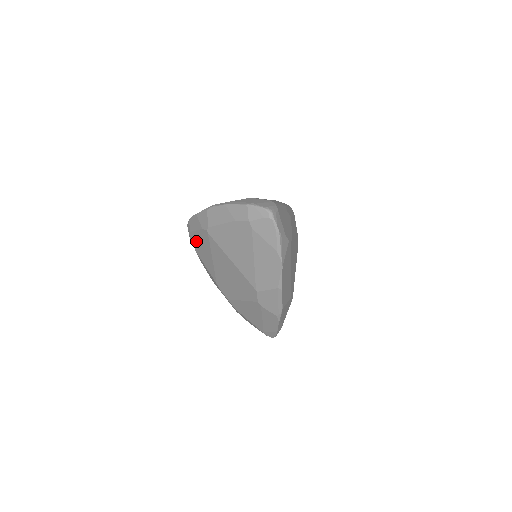
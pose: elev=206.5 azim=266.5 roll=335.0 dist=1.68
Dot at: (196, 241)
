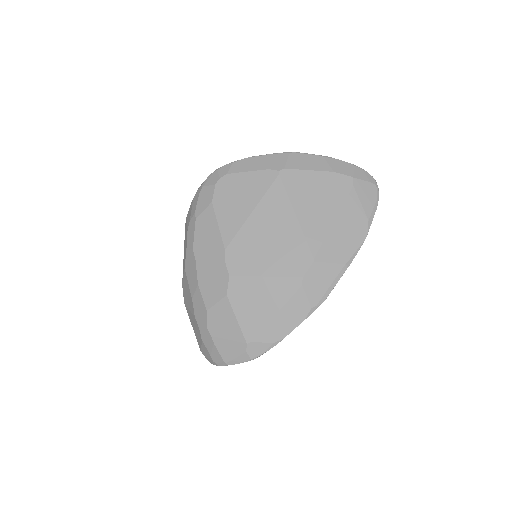
Dot at: (231, 186)
